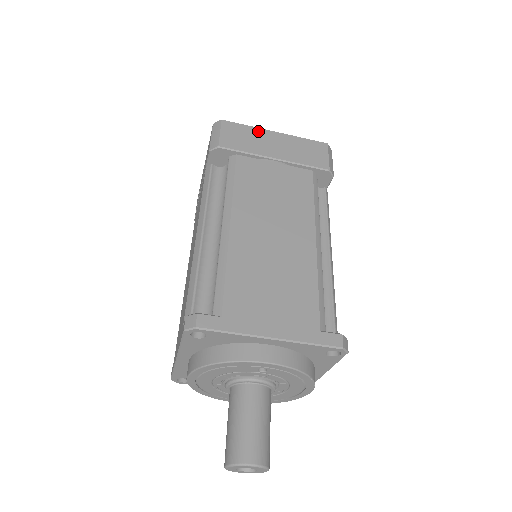
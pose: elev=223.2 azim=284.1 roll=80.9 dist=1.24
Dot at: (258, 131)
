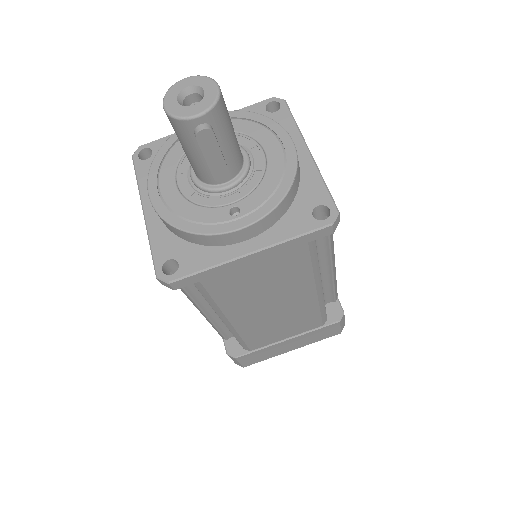
Dot at: occluded
